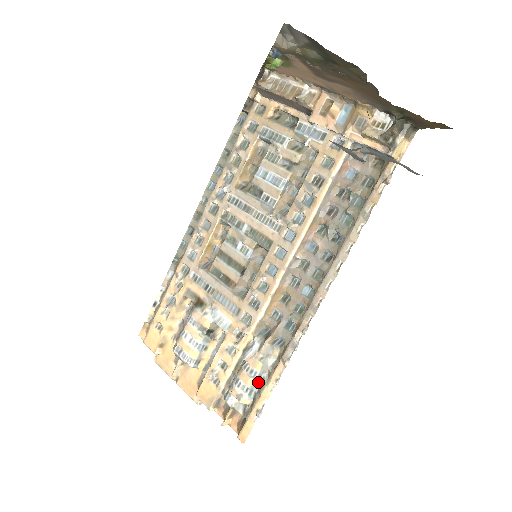
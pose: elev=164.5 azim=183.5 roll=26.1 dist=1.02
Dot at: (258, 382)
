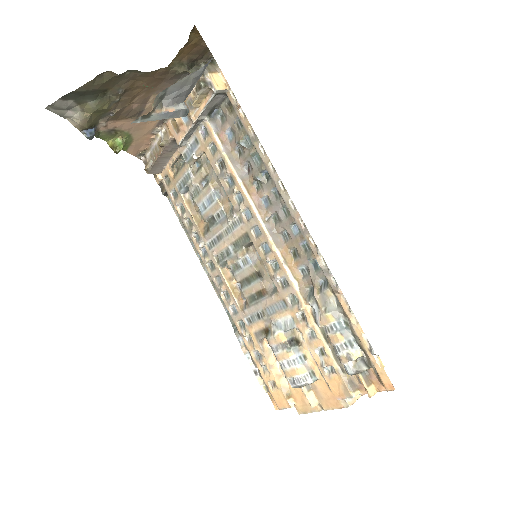
Dot at: (345, 330)
